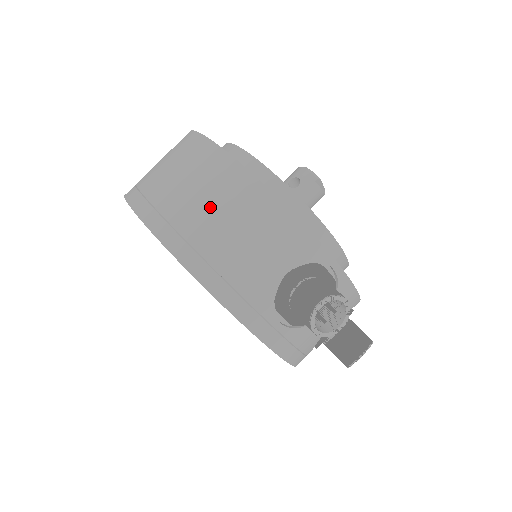
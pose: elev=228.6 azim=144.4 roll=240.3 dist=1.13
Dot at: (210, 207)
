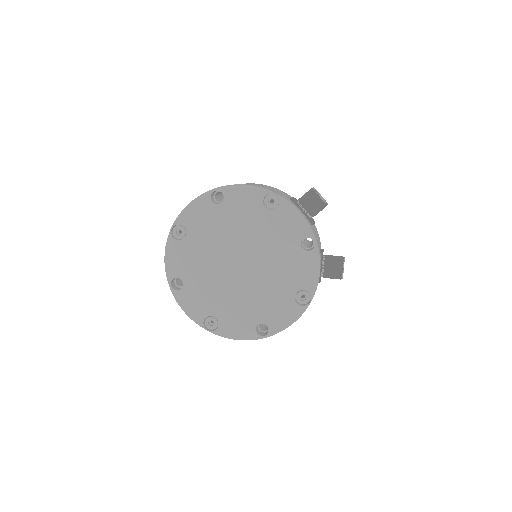
Dot at: occluded
